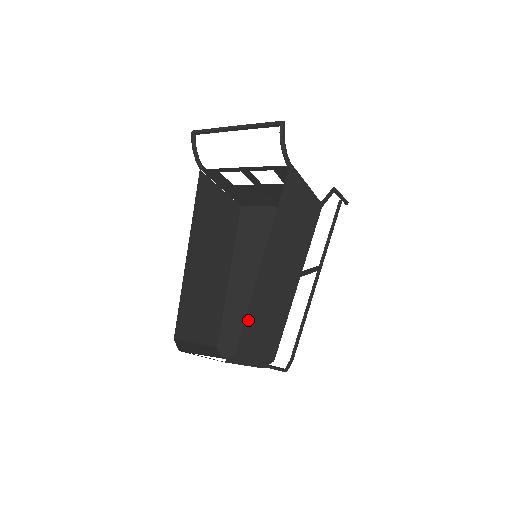
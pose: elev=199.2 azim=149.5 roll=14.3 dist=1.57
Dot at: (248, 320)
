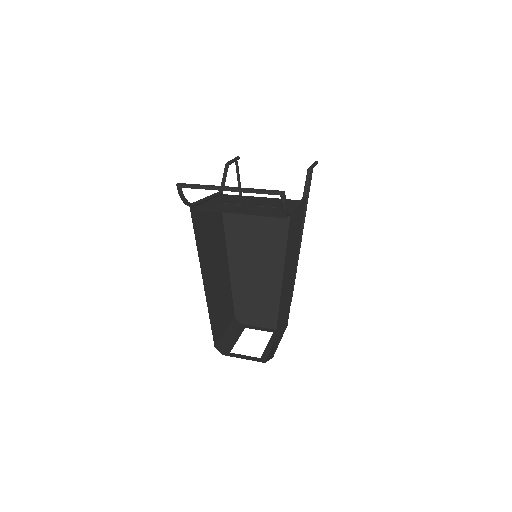
Dot at: (277, 333)
